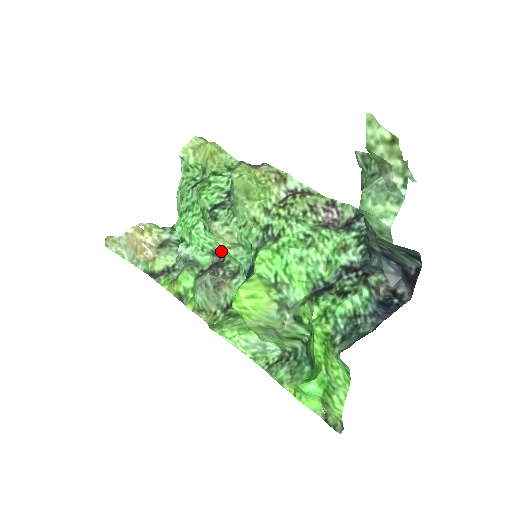
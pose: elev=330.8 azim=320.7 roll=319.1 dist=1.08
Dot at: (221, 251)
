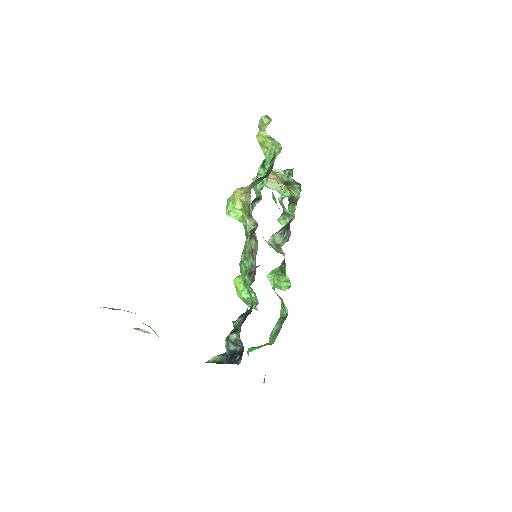
Dot at: occluded
